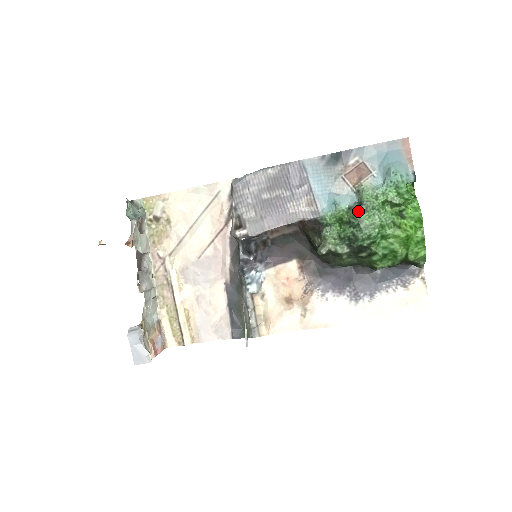
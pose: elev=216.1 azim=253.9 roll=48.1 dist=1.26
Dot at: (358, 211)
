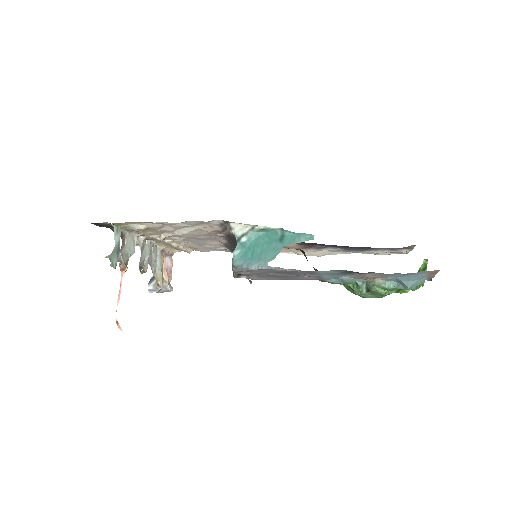
Dot at: (364, 295)
